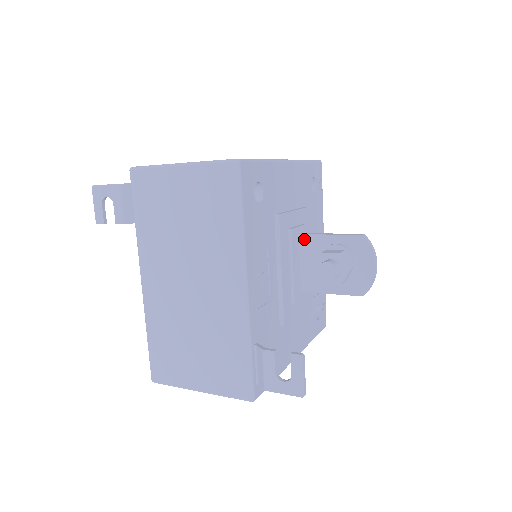
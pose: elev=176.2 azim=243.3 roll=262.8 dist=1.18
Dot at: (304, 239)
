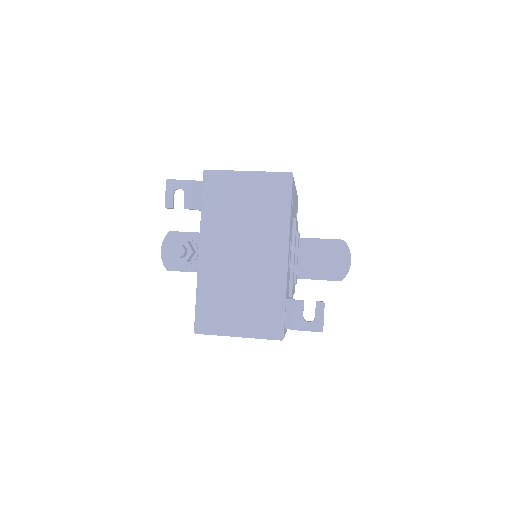
Dot at: (303, 241)
